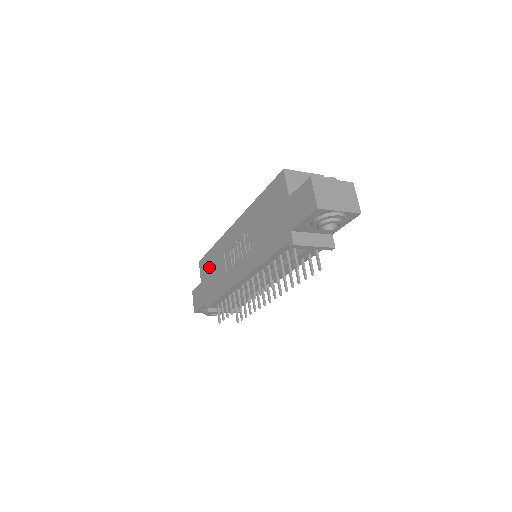
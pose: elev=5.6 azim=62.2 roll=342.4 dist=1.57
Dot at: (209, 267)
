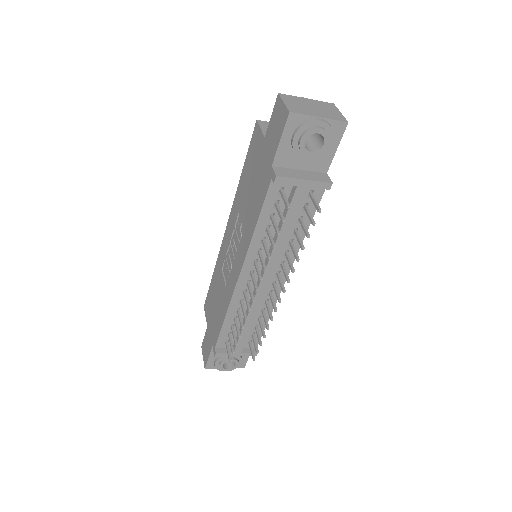
Dot at: (212, 300)
